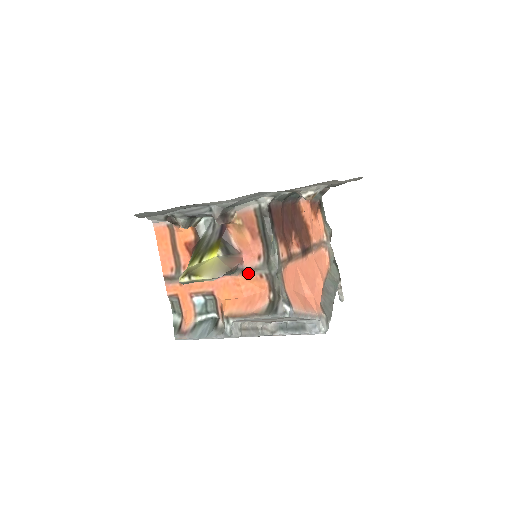
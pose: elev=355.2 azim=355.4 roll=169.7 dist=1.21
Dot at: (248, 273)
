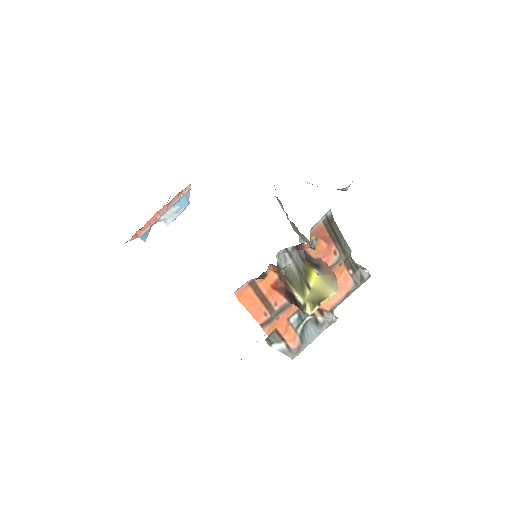
Dot at: occluded
